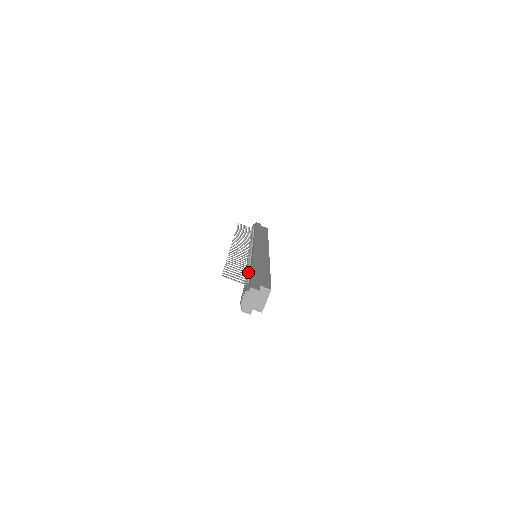
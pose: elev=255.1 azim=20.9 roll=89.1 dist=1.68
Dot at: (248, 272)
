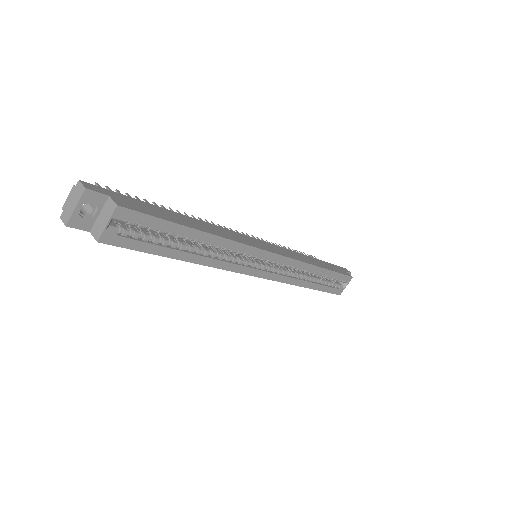
Dot at: occluded
